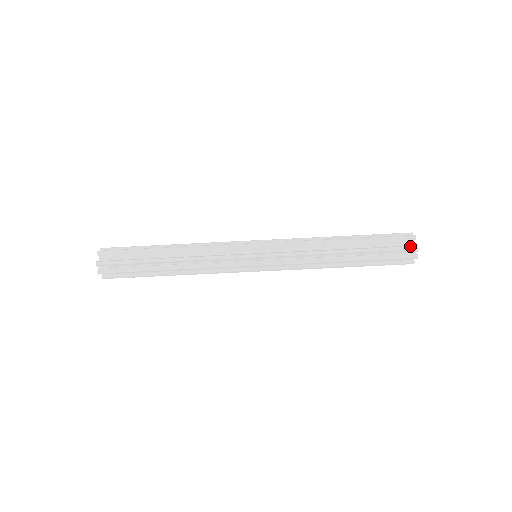
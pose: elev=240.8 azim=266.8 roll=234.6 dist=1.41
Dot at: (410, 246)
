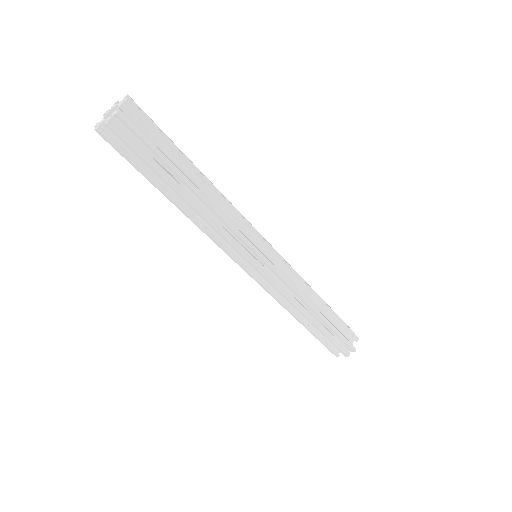
Dot at: occluded
